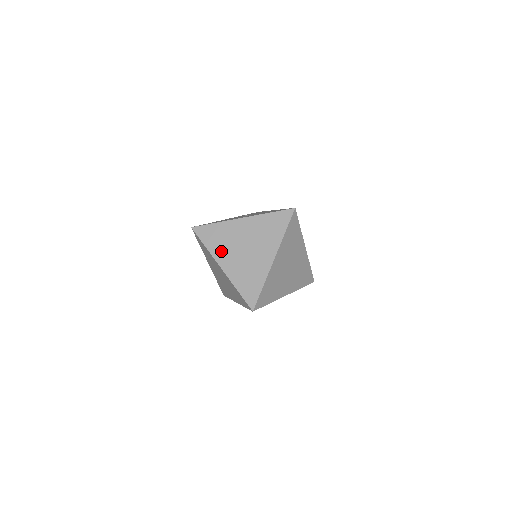
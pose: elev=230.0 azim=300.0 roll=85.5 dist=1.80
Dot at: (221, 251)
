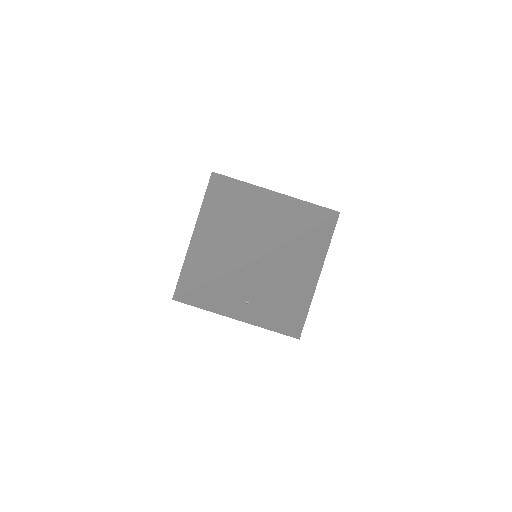
Dot at: (239, 200)
